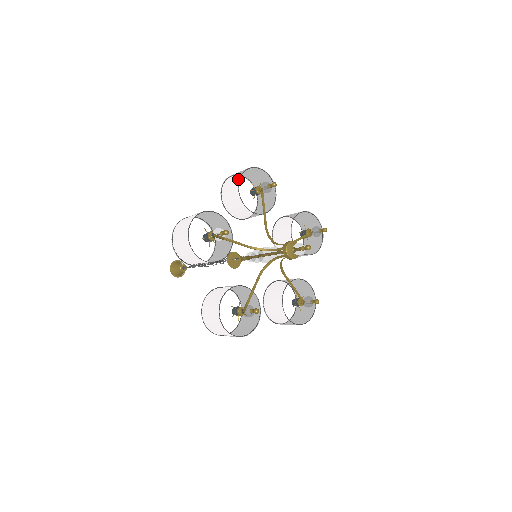
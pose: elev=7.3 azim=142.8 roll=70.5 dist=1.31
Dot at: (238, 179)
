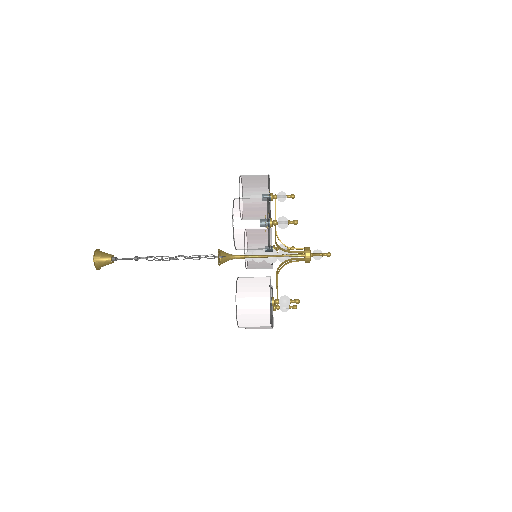
Dot at: (266, 181)
